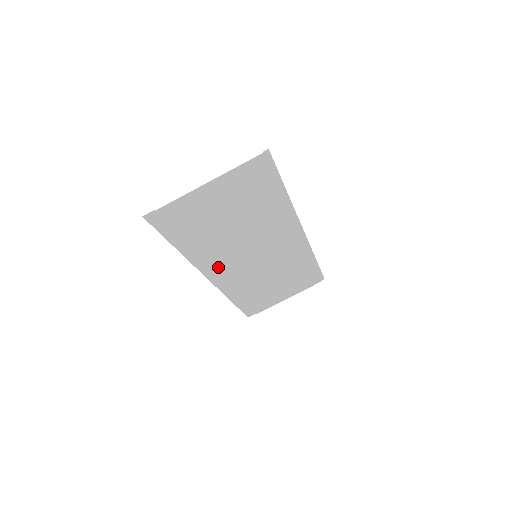
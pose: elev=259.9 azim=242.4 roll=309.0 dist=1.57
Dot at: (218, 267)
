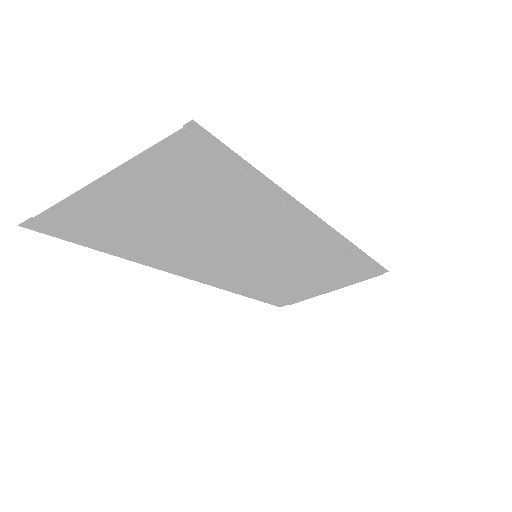
Dot at: (199, 269)
